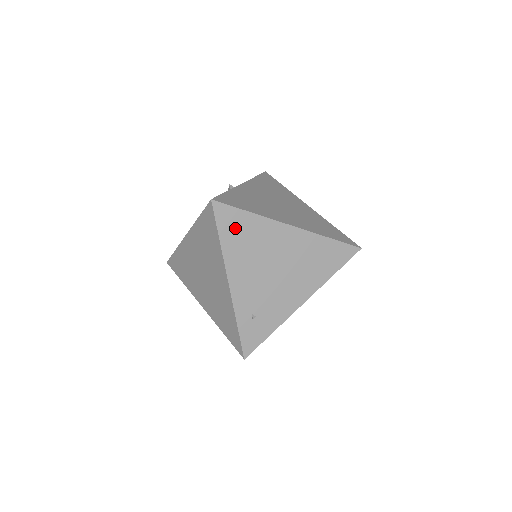
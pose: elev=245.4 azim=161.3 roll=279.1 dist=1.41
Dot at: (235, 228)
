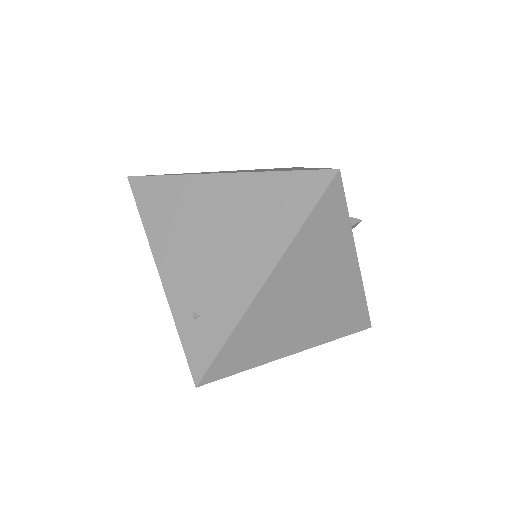
Dot at: (156, 200)
